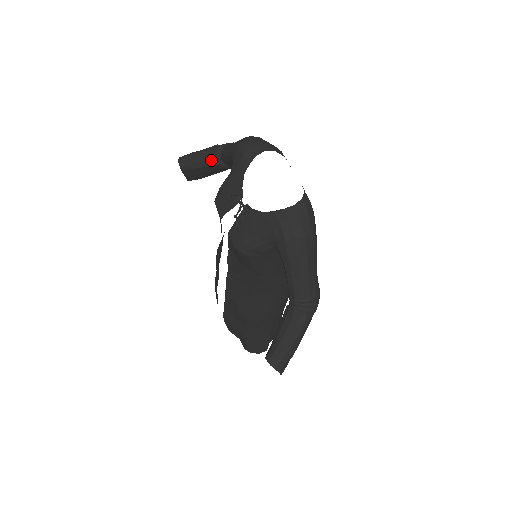
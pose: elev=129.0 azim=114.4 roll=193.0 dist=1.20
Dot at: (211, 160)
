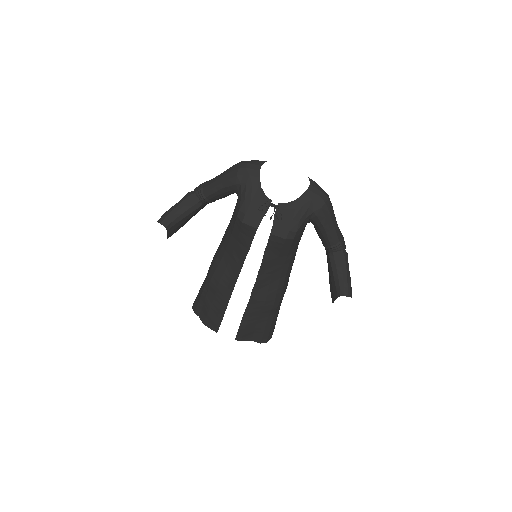
Dot at: (194, 205)
